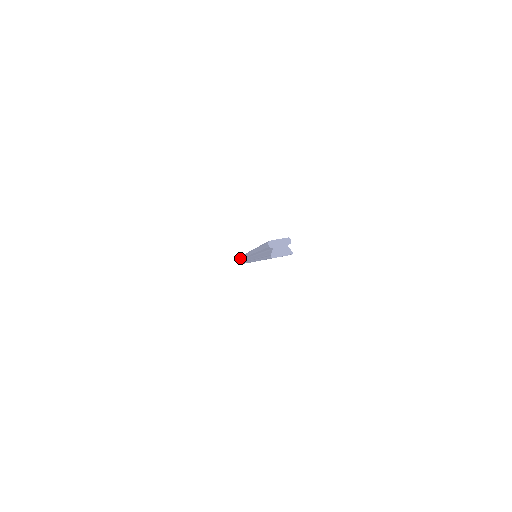
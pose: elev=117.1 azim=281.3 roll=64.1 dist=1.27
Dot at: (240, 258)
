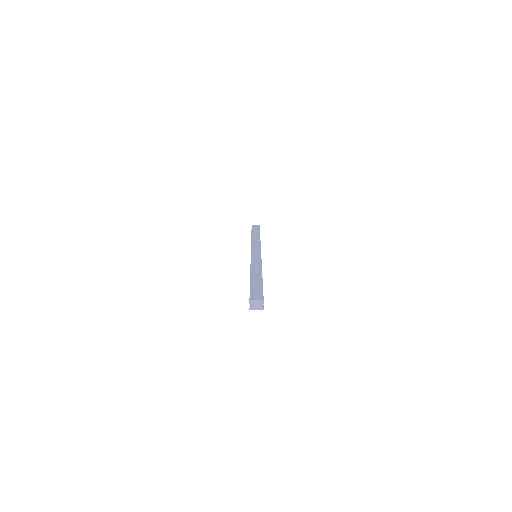
Dot at: occluded
